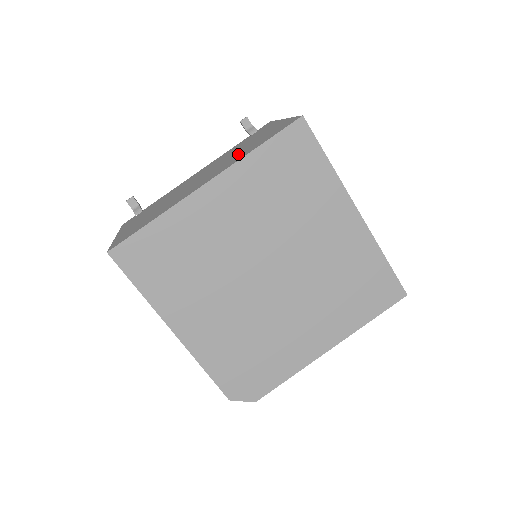
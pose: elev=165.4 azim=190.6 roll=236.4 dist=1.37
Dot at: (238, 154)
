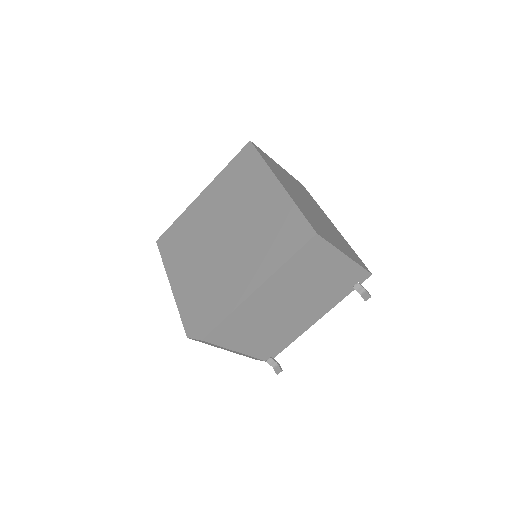
Dot at: occluded
